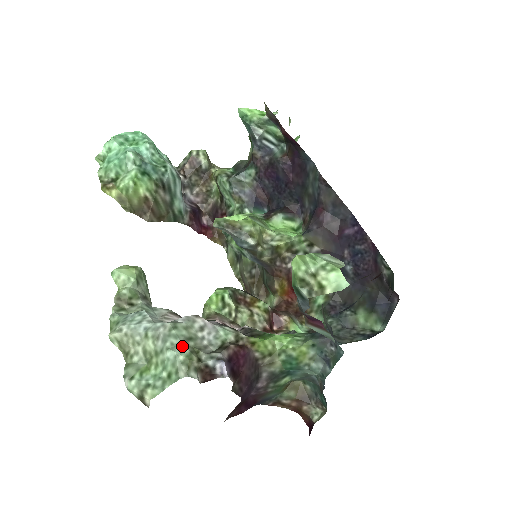
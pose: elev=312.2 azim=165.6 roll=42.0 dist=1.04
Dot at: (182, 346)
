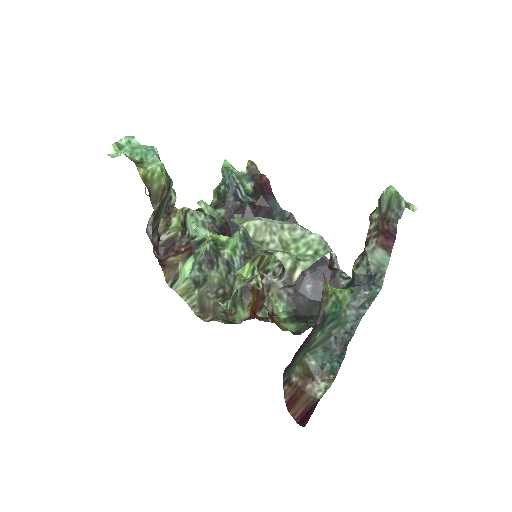
Dot at: (318, 235)
